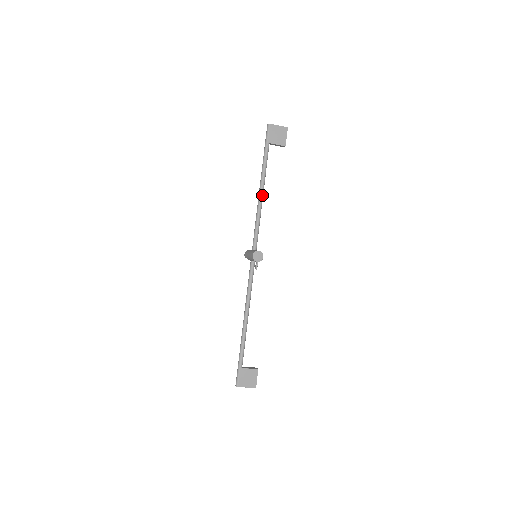
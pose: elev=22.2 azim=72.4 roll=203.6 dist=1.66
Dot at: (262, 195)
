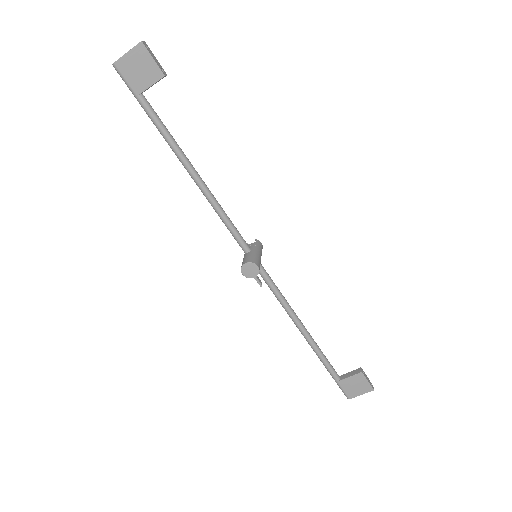
Dot at: (196, 177)
